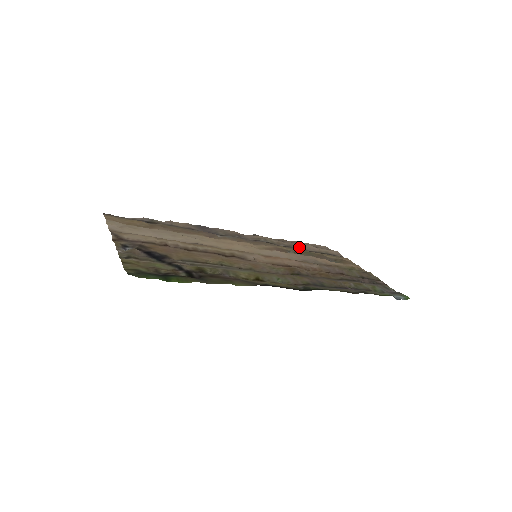
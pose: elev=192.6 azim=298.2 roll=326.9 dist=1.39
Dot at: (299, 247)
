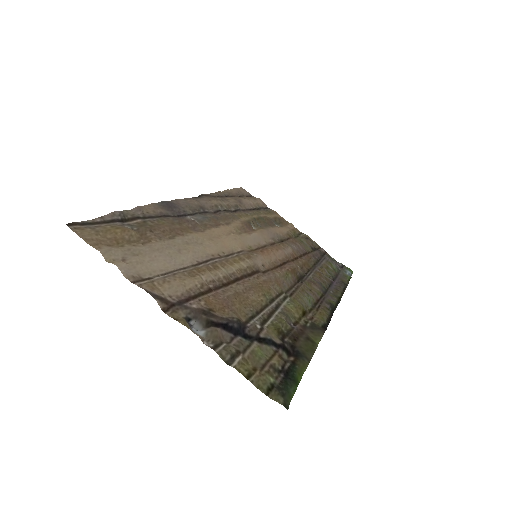
Dot at: (242, 206)
